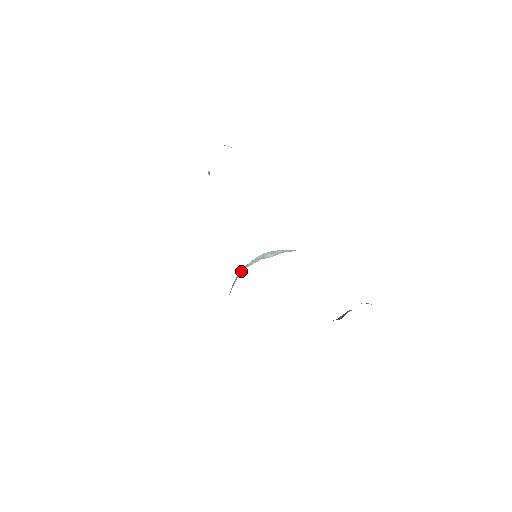
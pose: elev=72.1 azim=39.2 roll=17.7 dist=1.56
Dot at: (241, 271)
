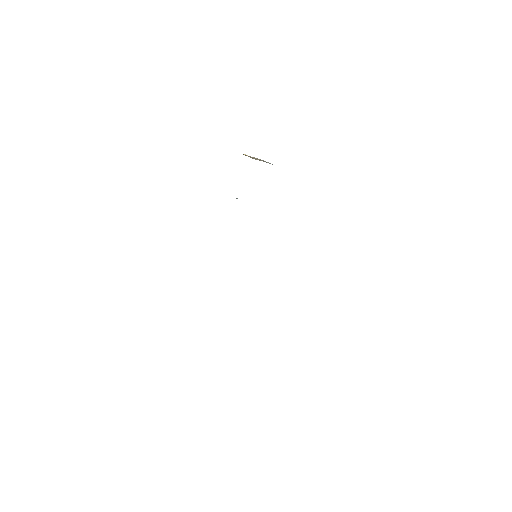
Dot at: occluded
